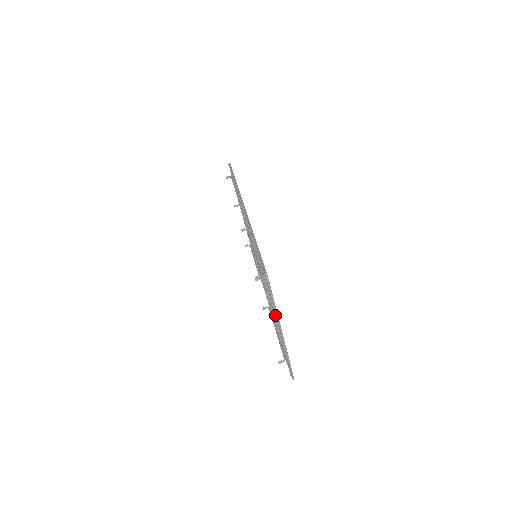
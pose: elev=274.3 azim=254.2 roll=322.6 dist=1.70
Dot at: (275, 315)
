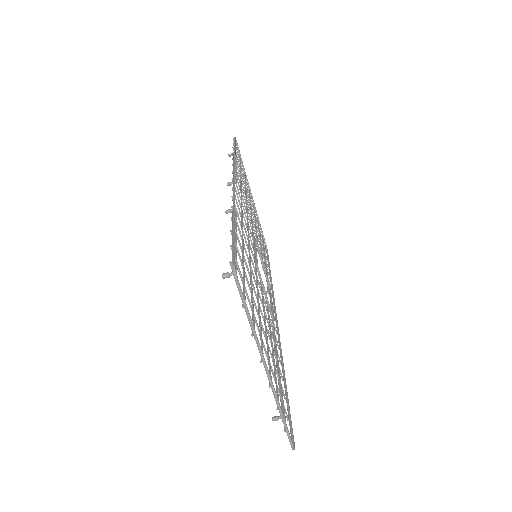
Dot at: occluded
